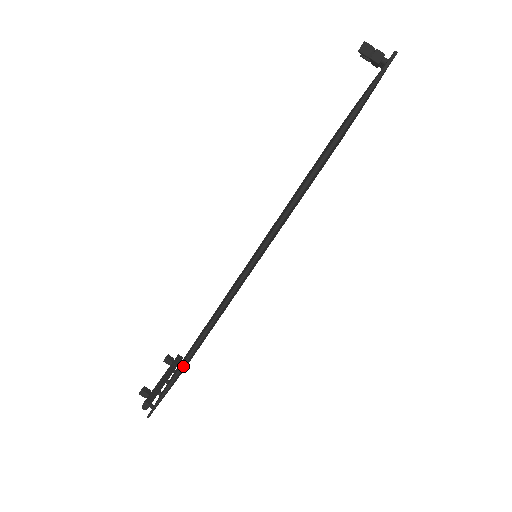
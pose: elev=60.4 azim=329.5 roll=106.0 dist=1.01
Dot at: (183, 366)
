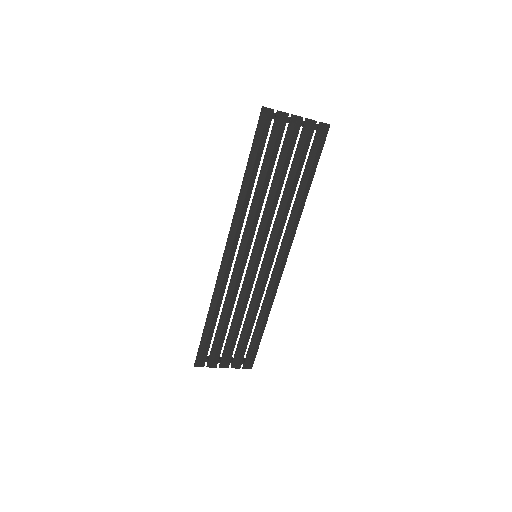
Dot at: (206, 322)
